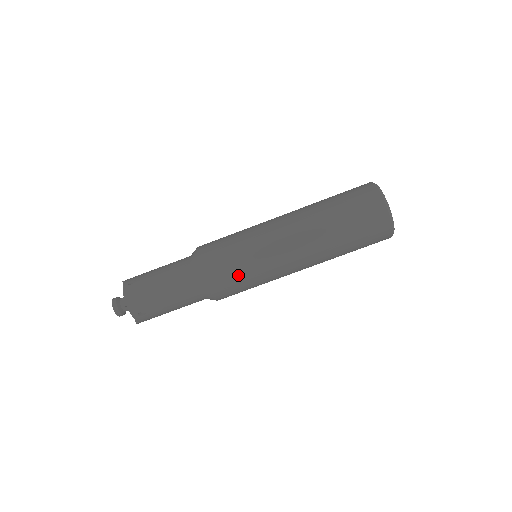
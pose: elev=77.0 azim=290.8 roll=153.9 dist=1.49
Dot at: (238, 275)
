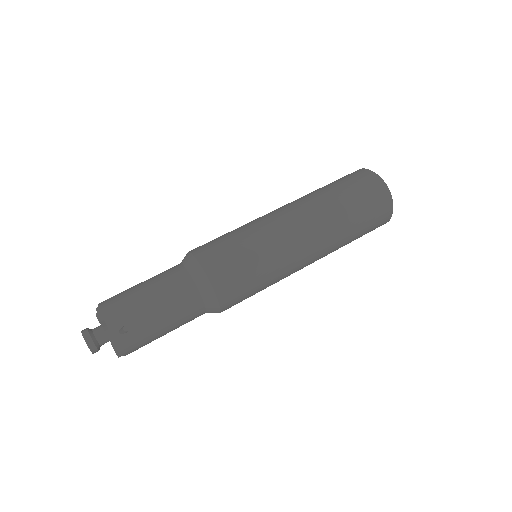
Dot at: (242, 259)
